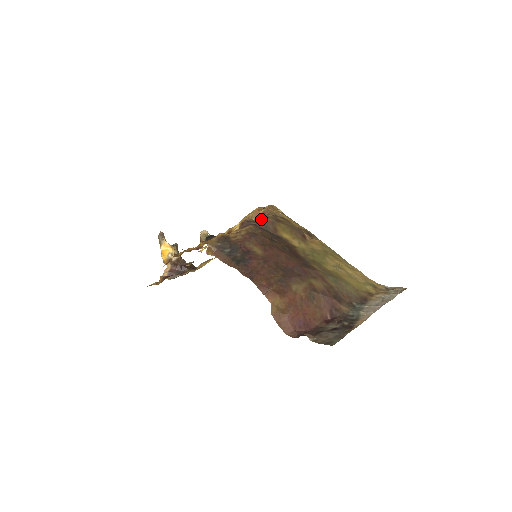
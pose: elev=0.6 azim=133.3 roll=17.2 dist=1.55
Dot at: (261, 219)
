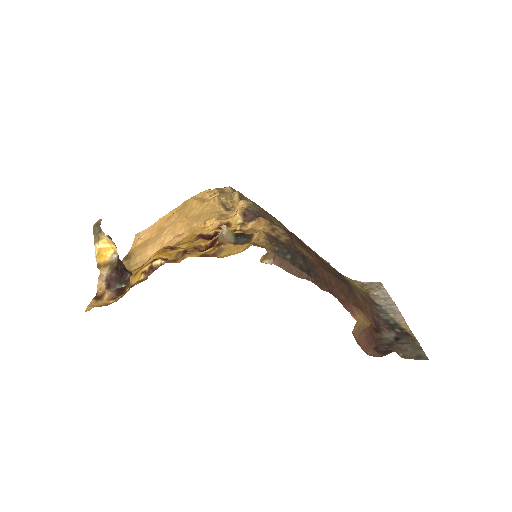
Dot at: (253, 208)
